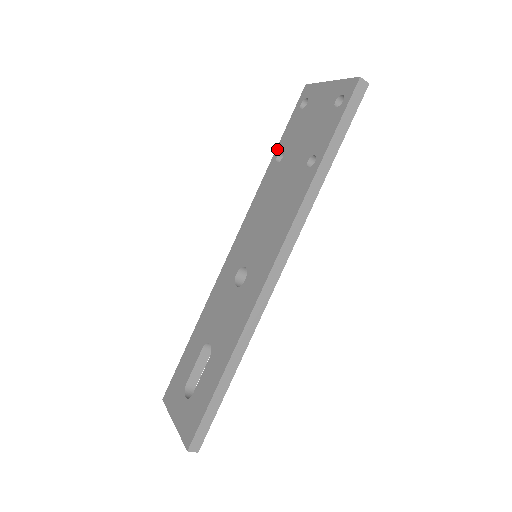
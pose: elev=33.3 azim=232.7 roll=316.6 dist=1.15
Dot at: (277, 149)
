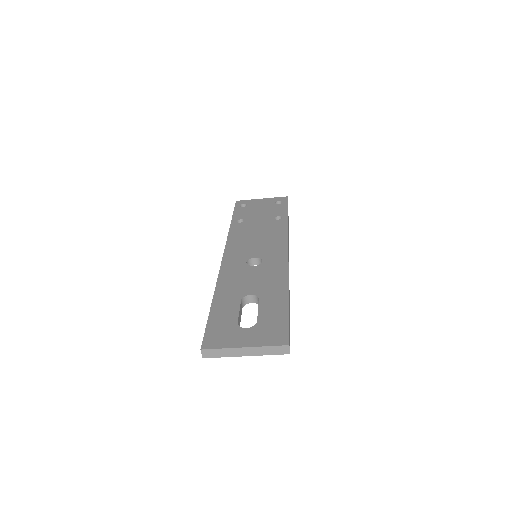
Dot at: (233, 219)
